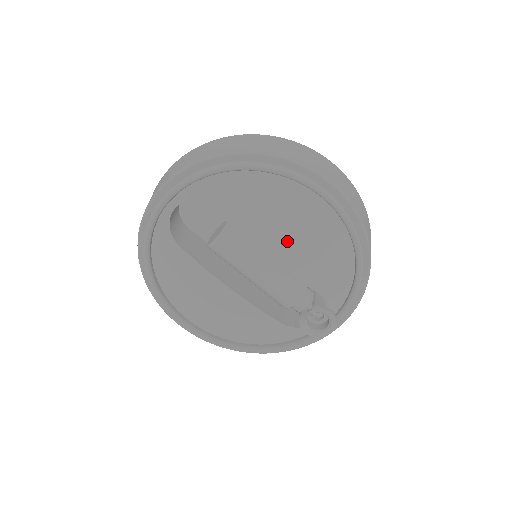
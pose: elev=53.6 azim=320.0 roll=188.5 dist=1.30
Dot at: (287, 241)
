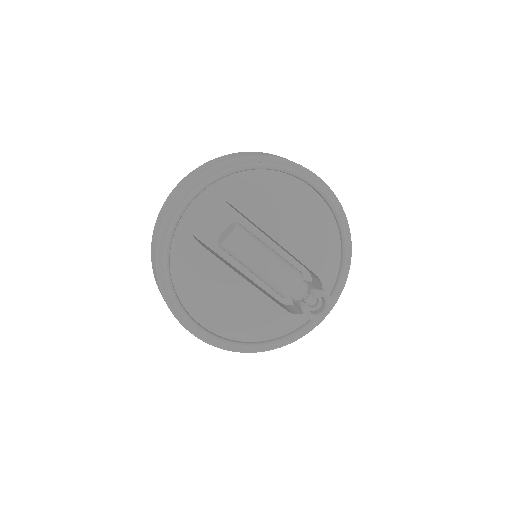
Dot at: (292, 227)
